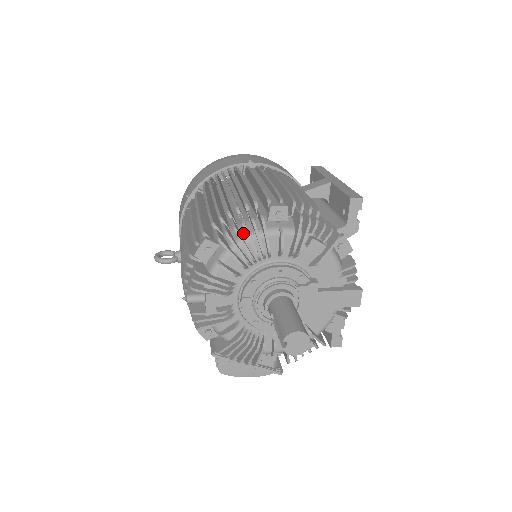
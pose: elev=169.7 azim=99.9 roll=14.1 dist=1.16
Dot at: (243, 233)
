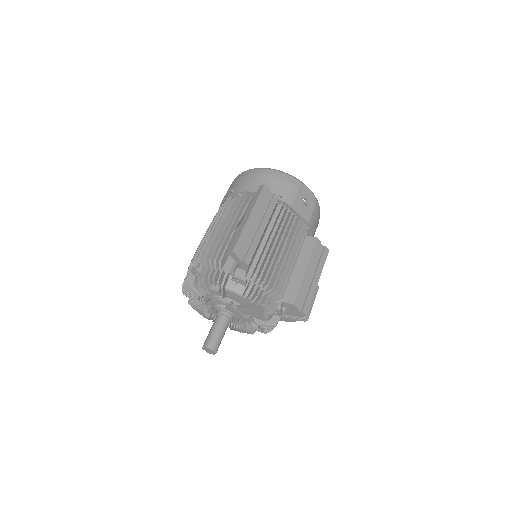
Dot at: occluded
